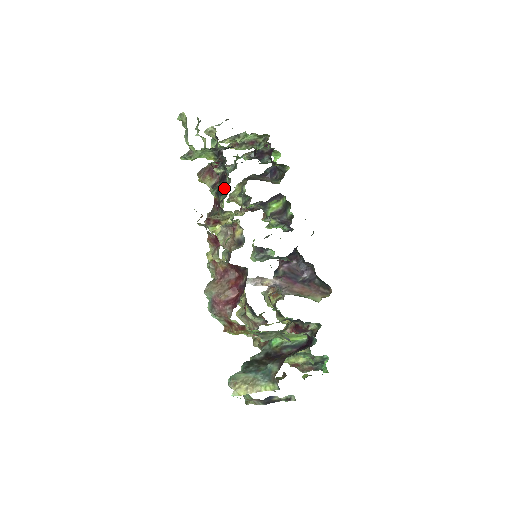
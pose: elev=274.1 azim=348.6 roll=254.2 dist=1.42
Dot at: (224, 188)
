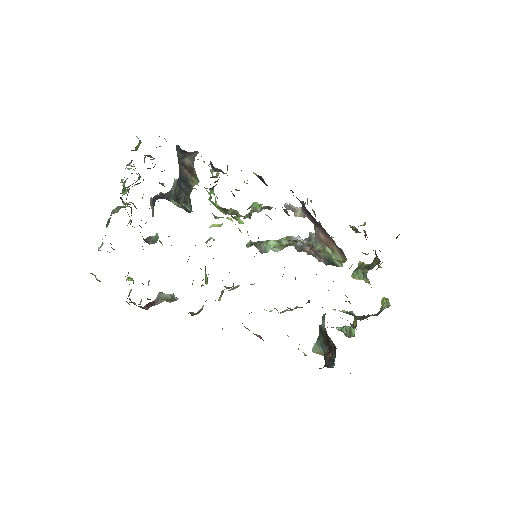
Dot at: occluded
